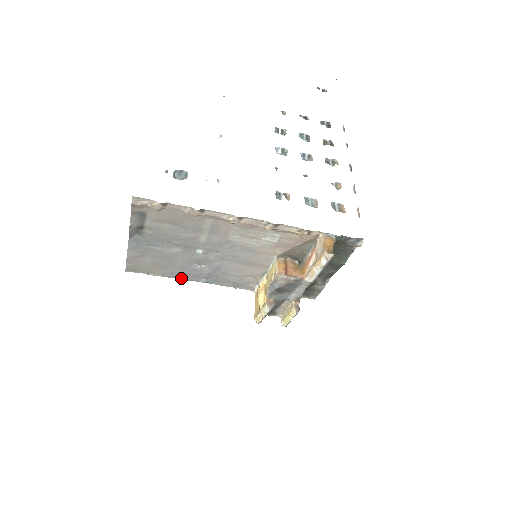
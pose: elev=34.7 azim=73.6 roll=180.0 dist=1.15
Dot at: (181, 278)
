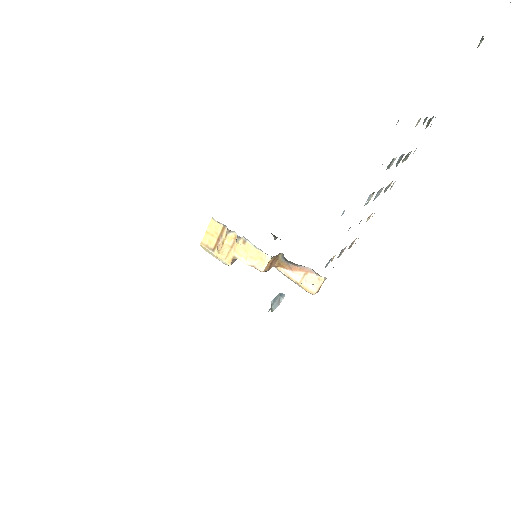
Dot at: occluded
